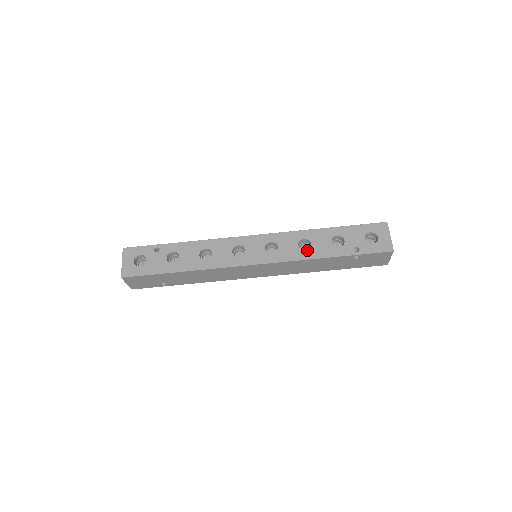
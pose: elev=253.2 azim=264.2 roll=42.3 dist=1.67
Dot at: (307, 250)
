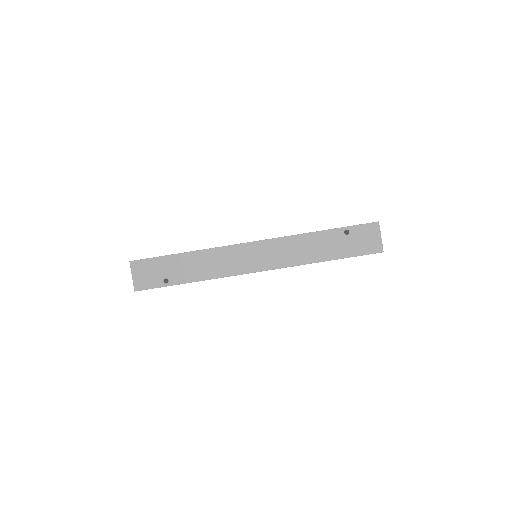
Dot at: occluded
